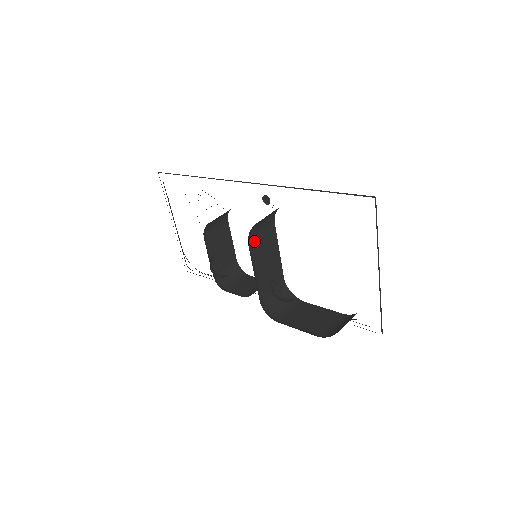
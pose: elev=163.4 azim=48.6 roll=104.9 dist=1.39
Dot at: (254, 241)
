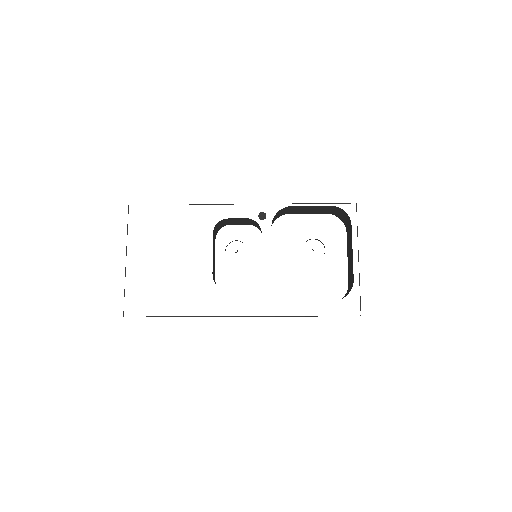
Dot at: occluded
